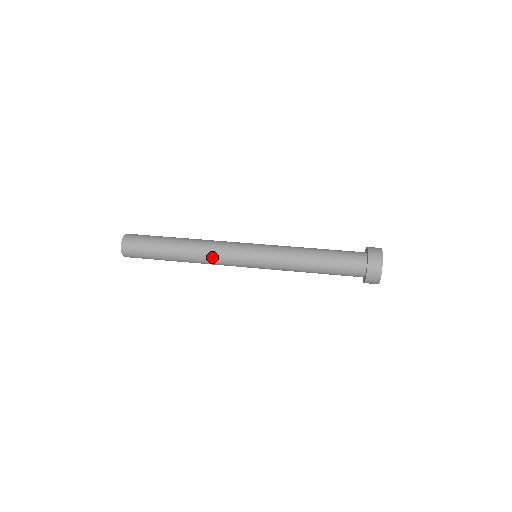
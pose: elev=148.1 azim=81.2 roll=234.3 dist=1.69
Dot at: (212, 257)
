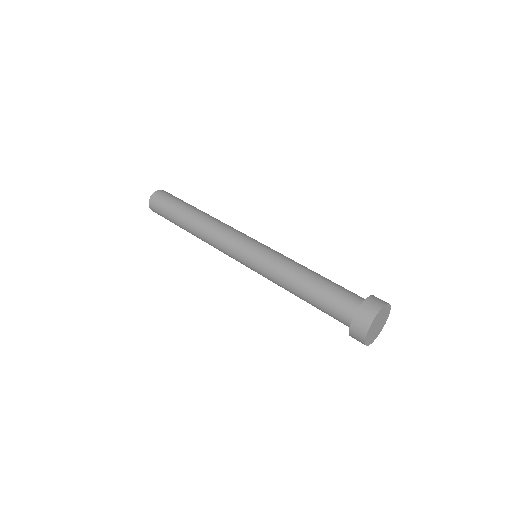
Dot at: occluded
